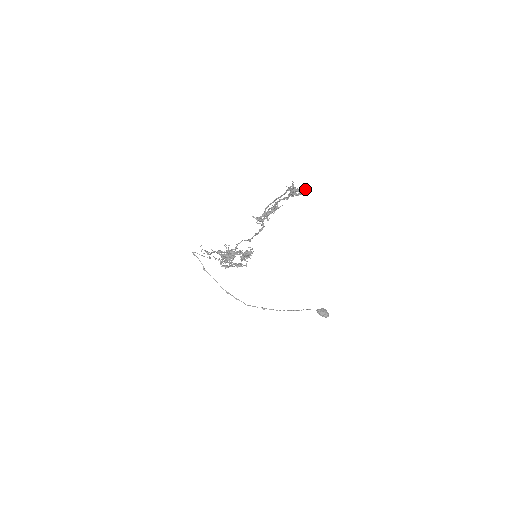
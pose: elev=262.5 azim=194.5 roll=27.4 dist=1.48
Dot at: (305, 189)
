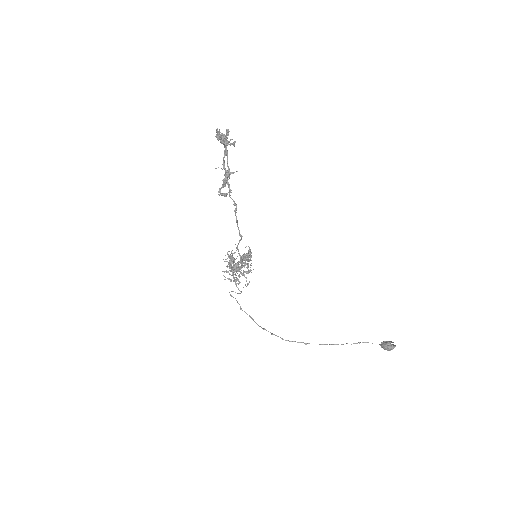
Dot at: (228, 130)
